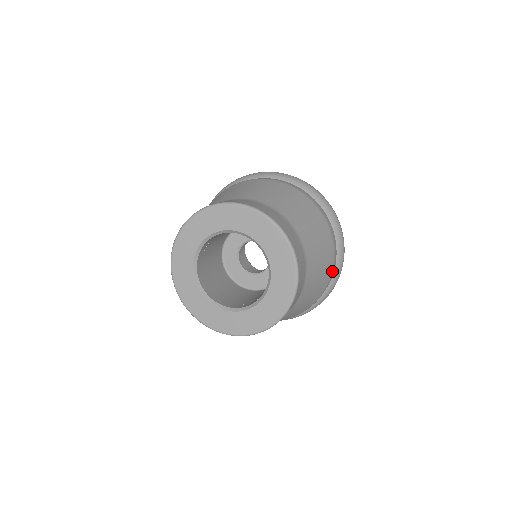
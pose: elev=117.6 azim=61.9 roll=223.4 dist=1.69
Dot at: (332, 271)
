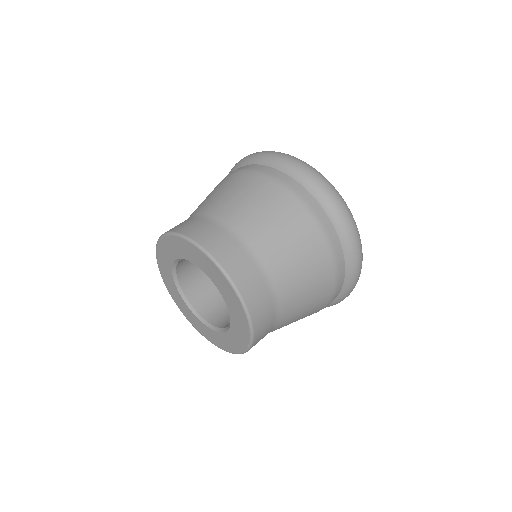
Dot at: (323, 308)
